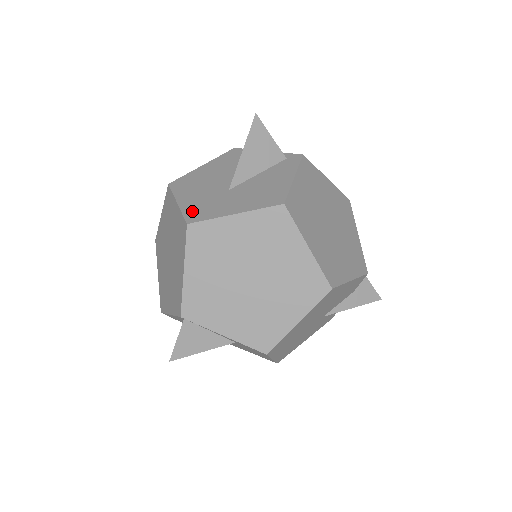
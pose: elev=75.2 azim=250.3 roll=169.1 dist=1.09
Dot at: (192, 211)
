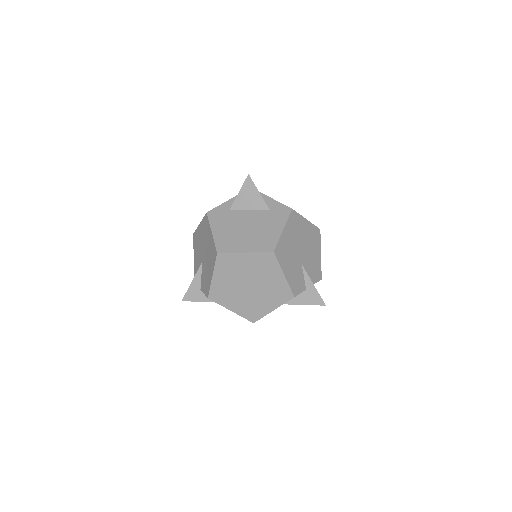
Dot at: occluded
